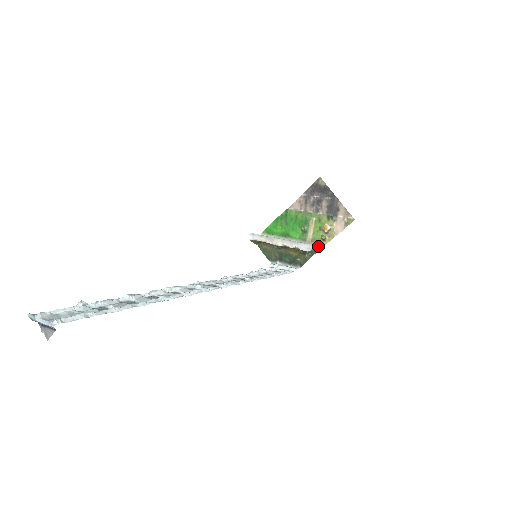
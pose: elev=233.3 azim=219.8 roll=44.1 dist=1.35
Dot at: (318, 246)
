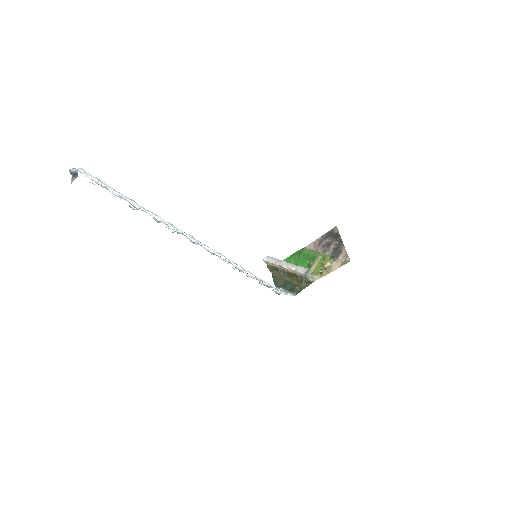
Dot at: (315, 278)
